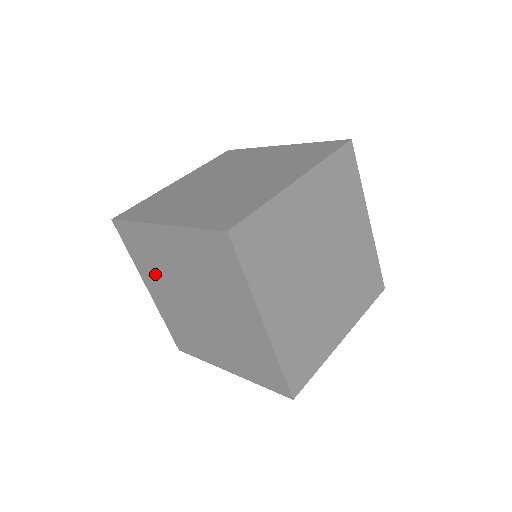
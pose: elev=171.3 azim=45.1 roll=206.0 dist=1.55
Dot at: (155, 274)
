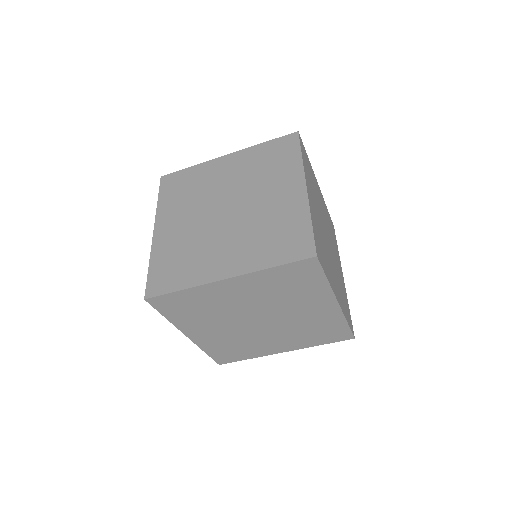
Dot at: (183, 205)
